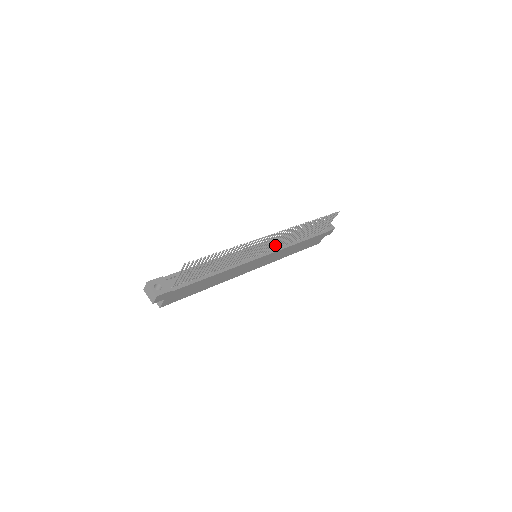
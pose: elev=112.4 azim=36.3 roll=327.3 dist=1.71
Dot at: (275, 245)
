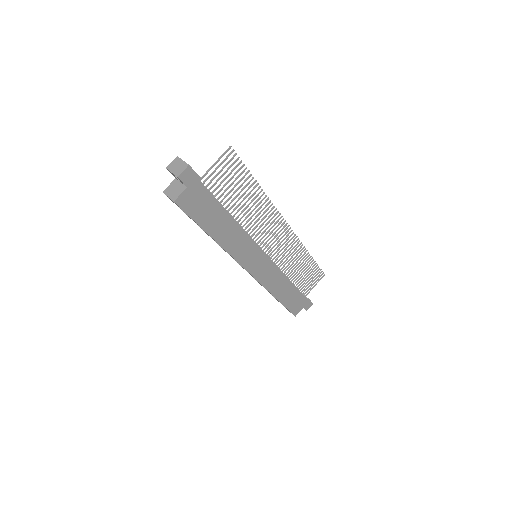
Dot at: (276, 255)
